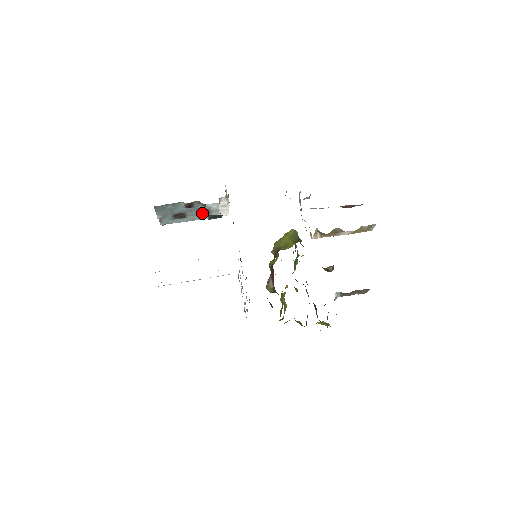
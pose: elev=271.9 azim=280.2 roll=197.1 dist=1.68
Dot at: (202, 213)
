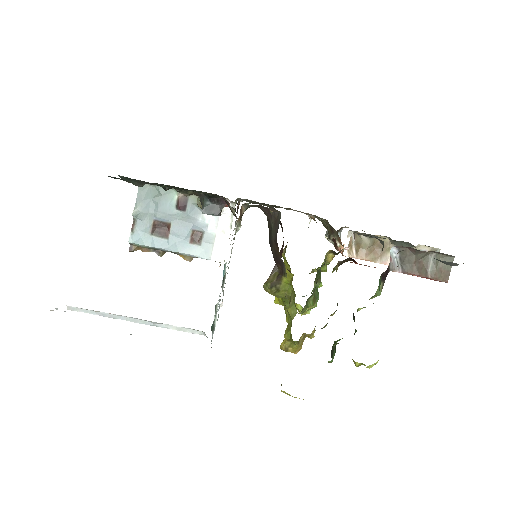
Dot at: (191, 239)
